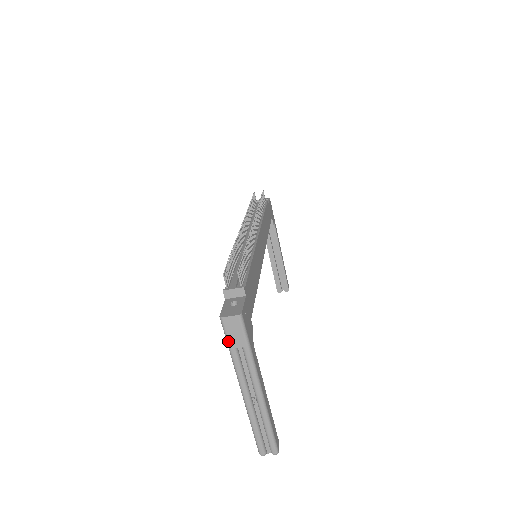
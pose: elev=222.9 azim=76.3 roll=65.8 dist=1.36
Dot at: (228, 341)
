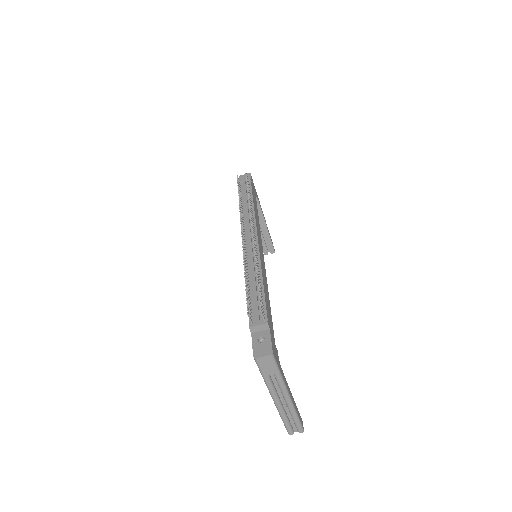
Dot at: (262, 372)
